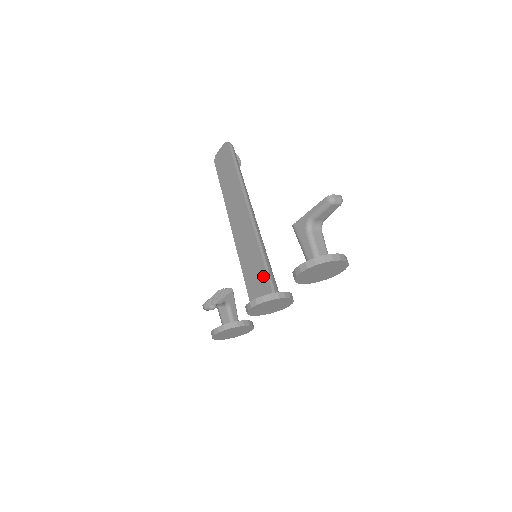
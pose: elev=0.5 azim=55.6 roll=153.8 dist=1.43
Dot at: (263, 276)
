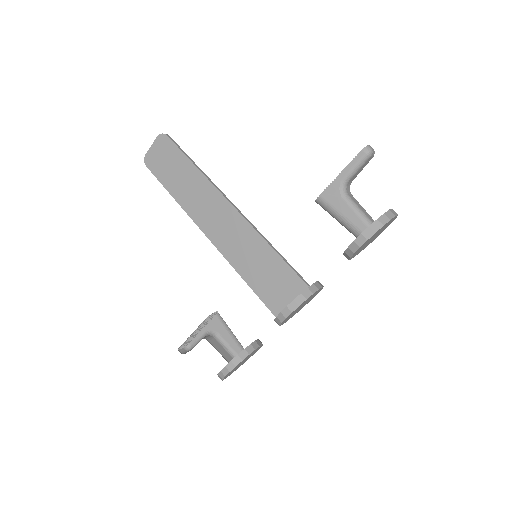
Dot at: (285, 272)
